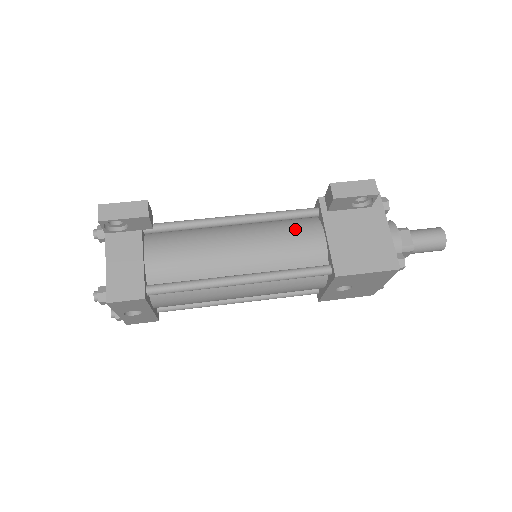
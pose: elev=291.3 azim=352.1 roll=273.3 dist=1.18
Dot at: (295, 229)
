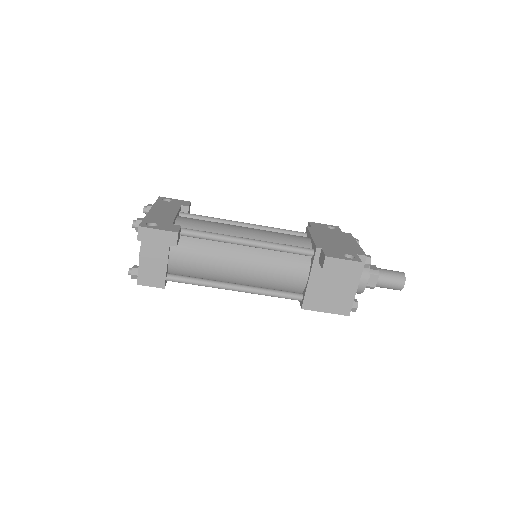
Dot at: (289, 264)
